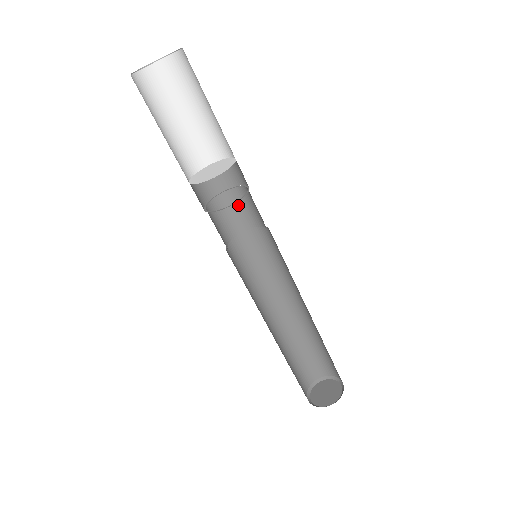
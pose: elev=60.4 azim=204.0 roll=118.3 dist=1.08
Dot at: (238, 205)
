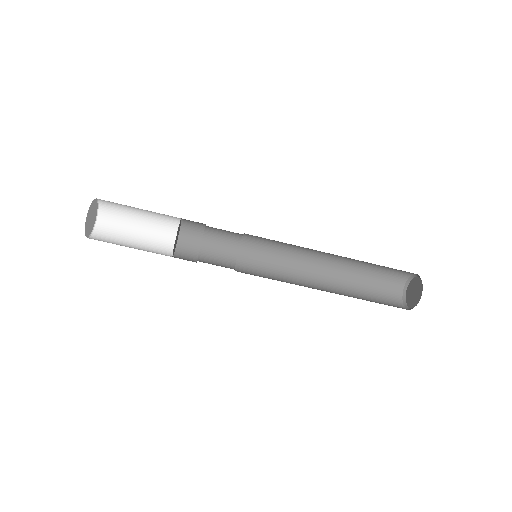
Dot at: (215, 251)
